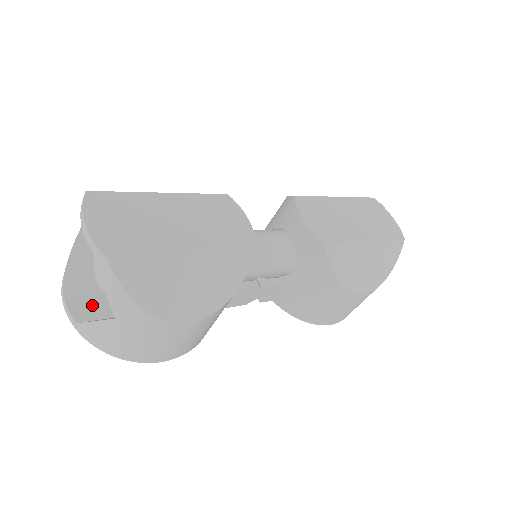
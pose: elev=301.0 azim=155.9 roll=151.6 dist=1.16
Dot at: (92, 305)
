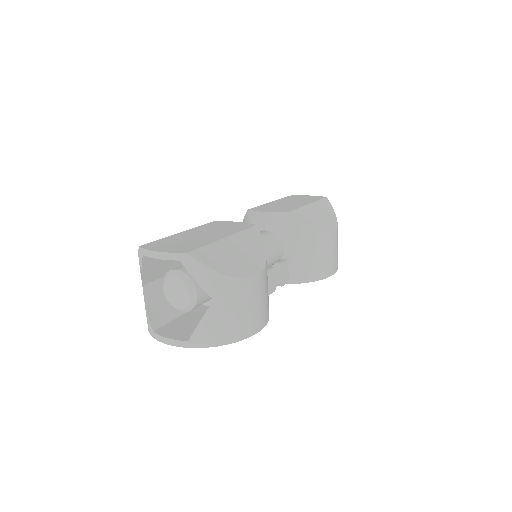
Dot at: (187, 332)
